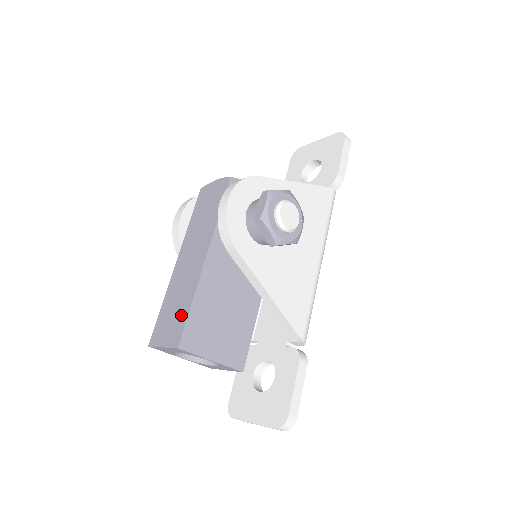
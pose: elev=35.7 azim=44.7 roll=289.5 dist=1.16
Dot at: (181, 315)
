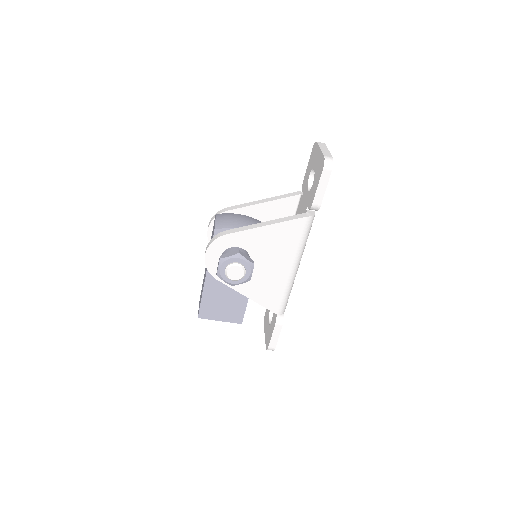
Dot at: (200, 300)
